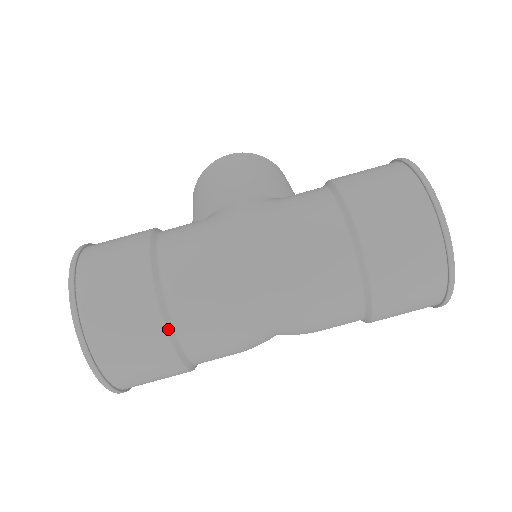
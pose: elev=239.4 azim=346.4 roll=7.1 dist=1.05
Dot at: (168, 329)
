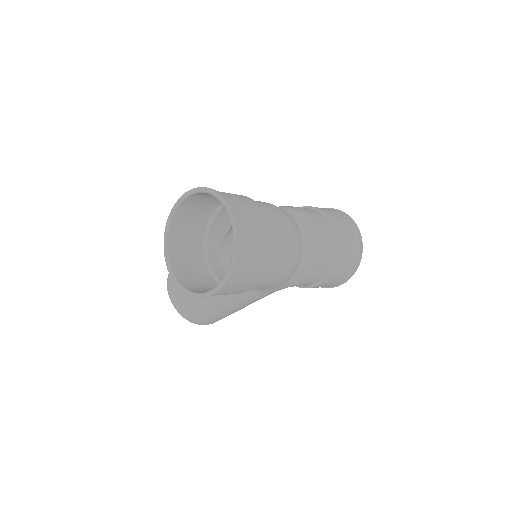
Dot at: (264, 213)
